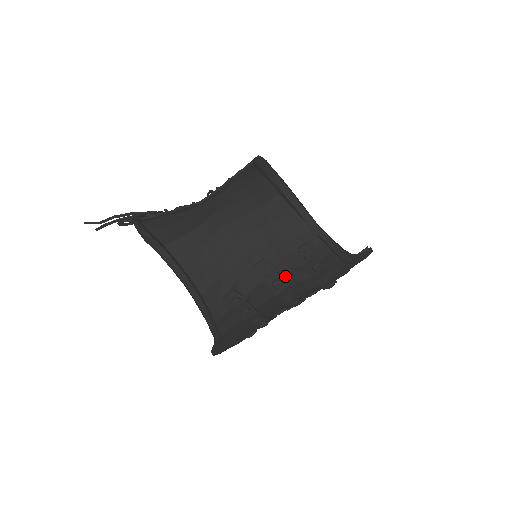
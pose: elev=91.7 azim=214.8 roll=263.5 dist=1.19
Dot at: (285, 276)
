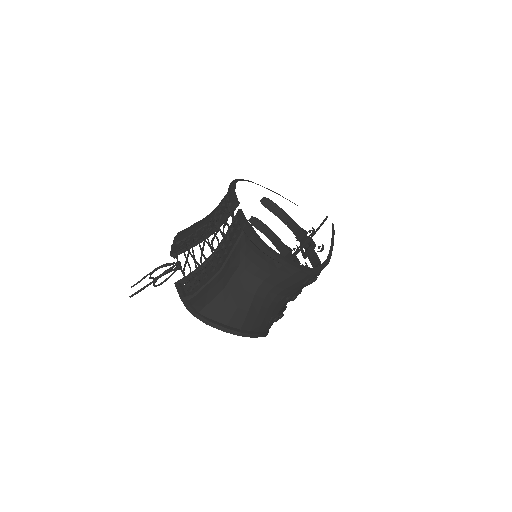
Dot at: (297, 292)
